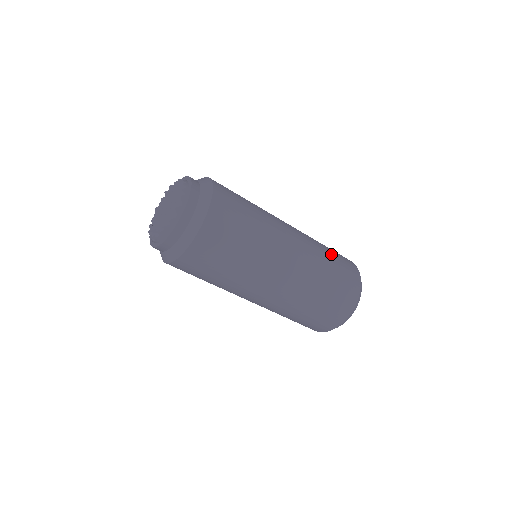
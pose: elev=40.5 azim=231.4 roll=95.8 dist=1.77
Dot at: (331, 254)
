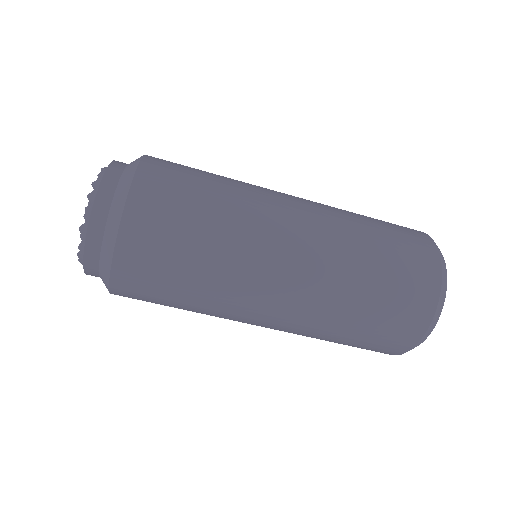
Dot at: occluded
